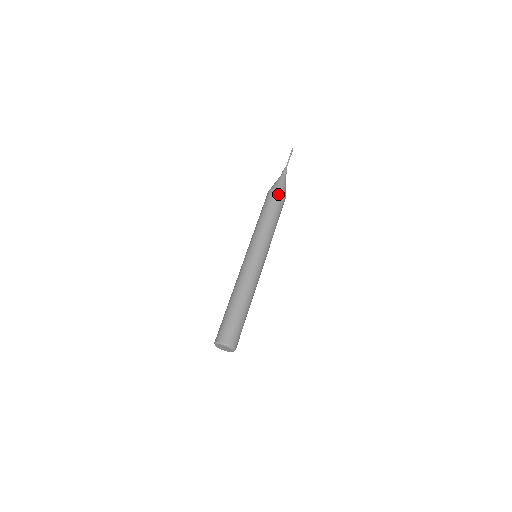
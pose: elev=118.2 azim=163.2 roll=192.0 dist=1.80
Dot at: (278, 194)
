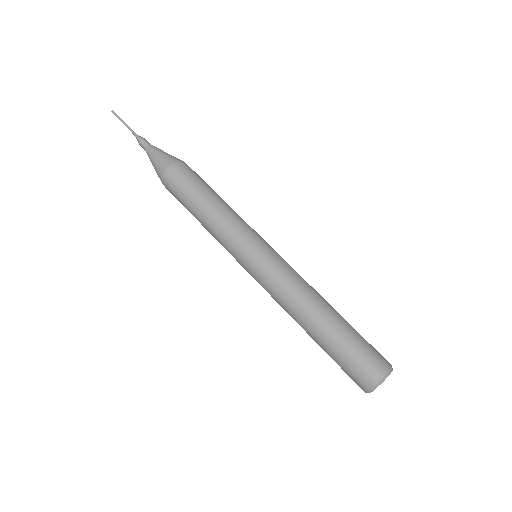
Dot at: (177, 170)
